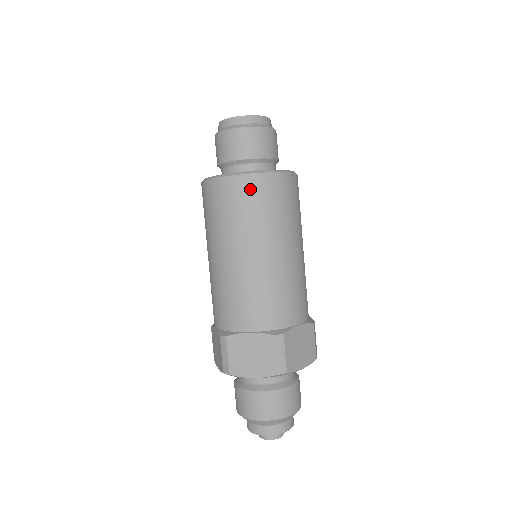
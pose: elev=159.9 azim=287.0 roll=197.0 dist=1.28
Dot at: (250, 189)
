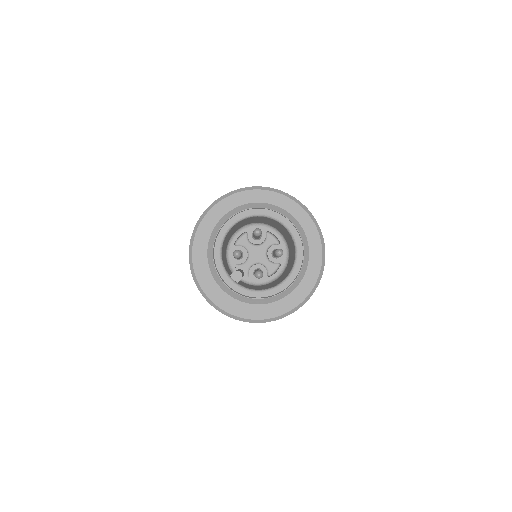
Dot at: occluded
